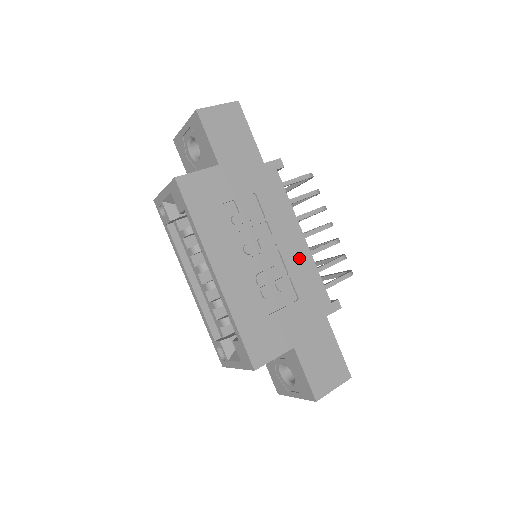
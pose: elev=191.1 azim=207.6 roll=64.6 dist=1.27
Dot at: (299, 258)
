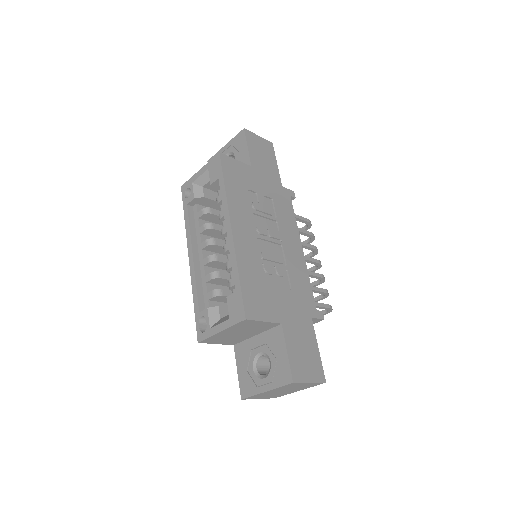
Dot at: (297, 261)
